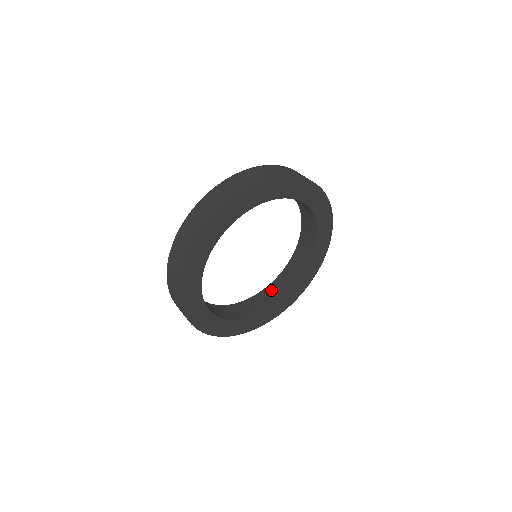
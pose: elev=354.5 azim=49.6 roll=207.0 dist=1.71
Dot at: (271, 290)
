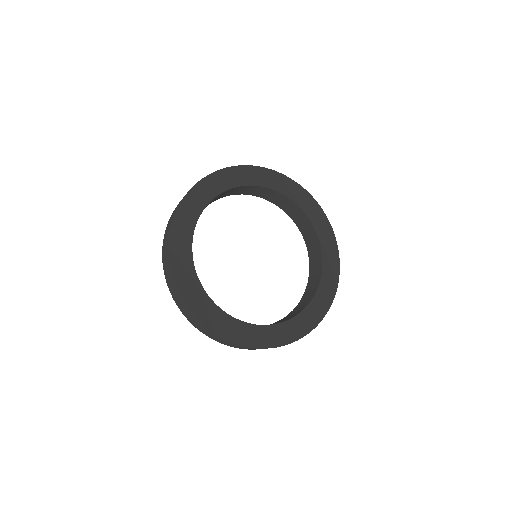
Dot at: (280, 321)
